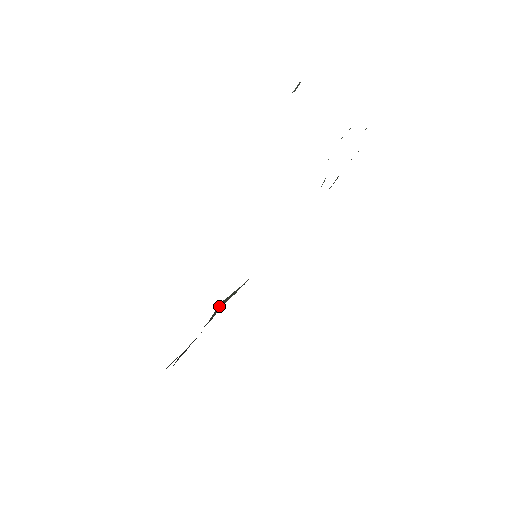
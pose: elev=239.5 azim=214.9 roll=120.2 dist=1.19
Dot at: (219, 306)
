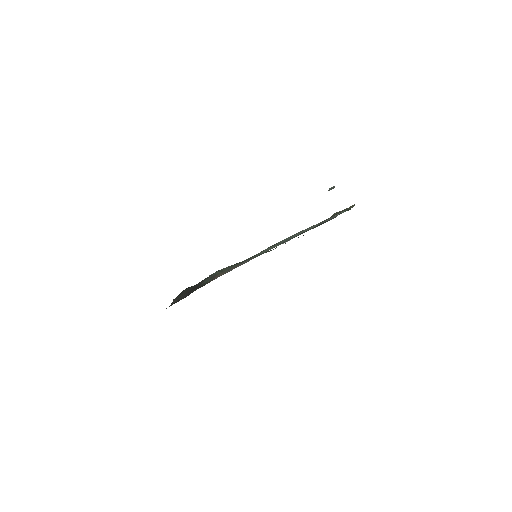
Dot at: (213, 275)
